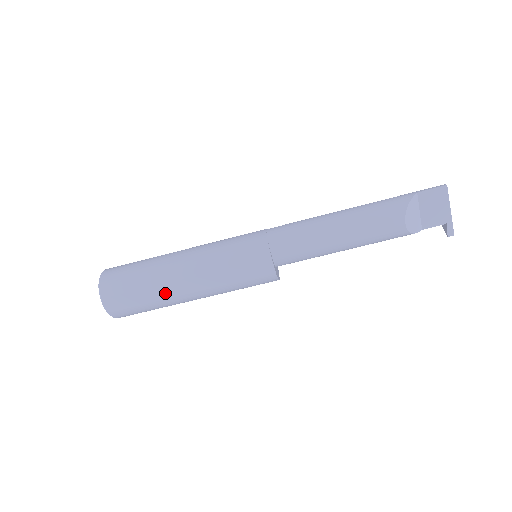
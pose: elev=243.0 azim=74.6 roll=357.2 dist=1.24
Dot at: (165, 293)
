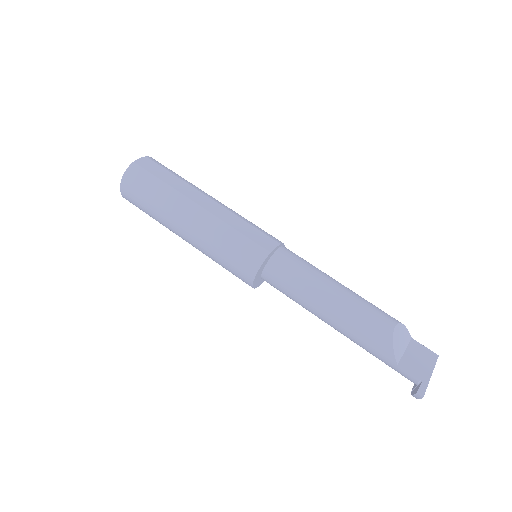
Dot at: (185, 190)
